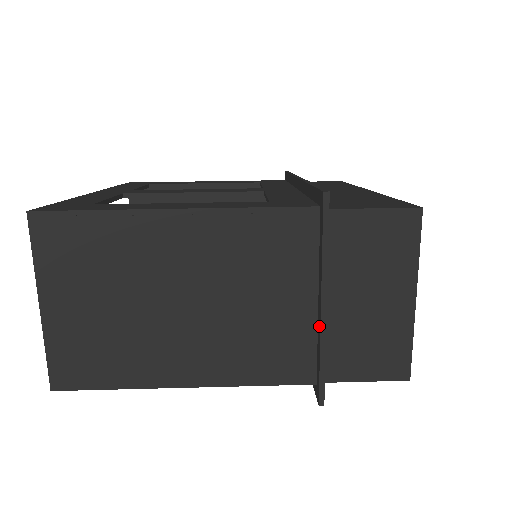
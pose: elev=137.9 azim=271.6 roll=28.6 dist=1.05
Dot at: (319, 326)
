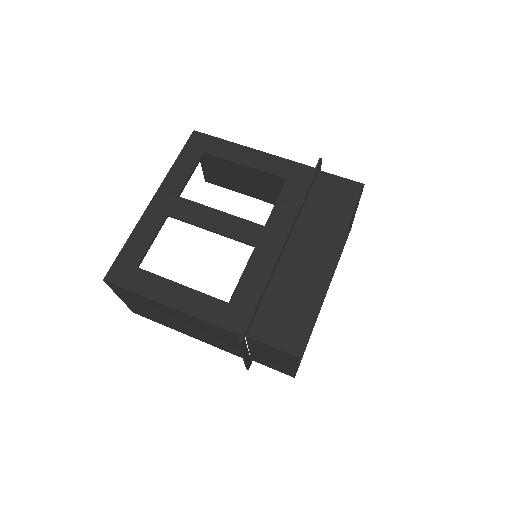
Dot at: occluded
